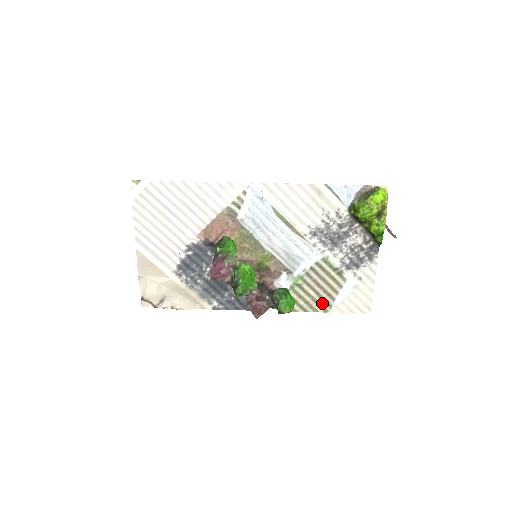
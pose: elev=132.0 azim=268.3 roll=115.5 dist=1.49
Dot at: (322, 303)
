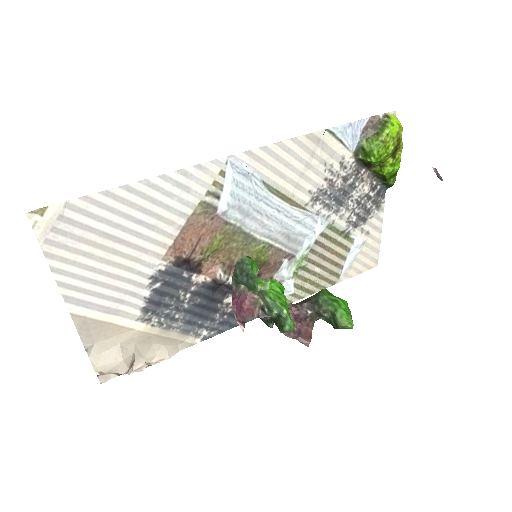
Dot at: (329, 277)
